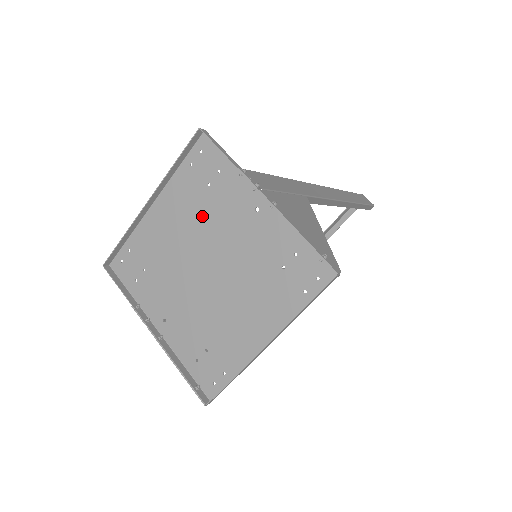
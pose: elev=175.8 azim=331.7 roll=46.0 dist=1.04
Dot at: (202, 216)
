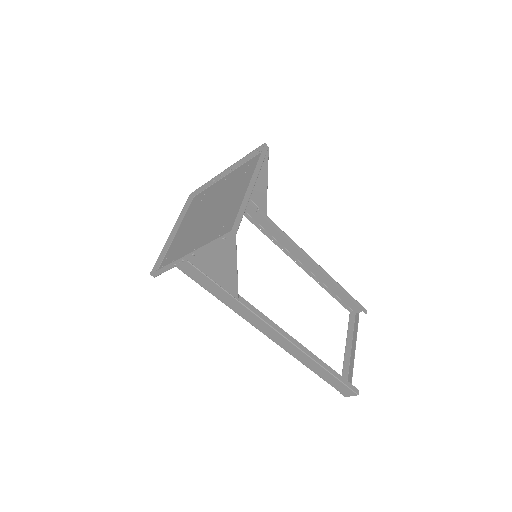
Dot at: (202, 208)
